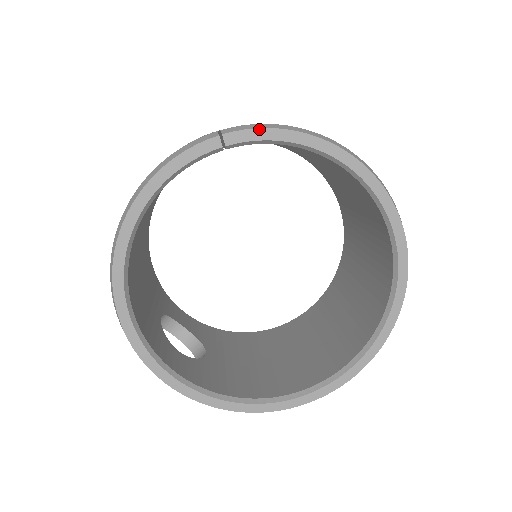
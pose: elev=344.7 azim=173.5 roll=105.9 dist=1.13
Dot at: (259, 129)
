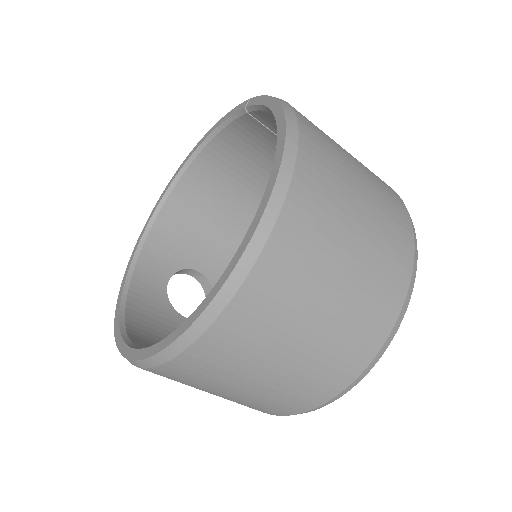
Dot at: (264, 96)
